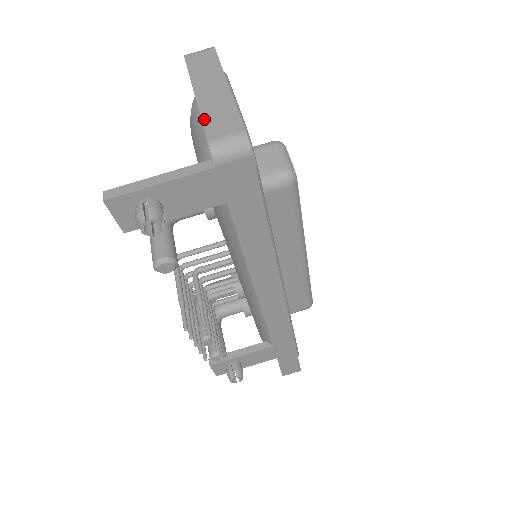
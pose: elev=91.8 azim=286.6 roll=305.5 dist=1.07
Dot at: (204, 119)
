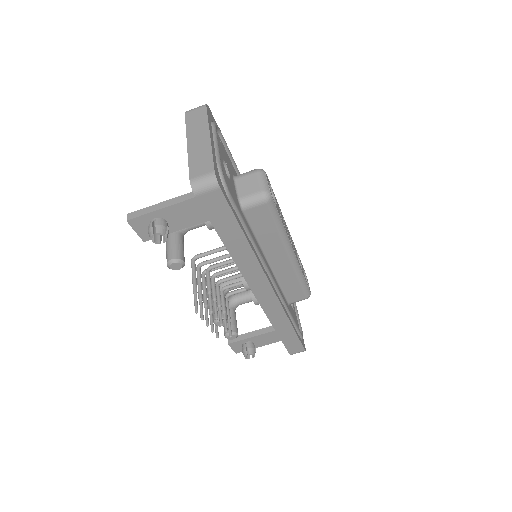
Dot at: (190, 163)
